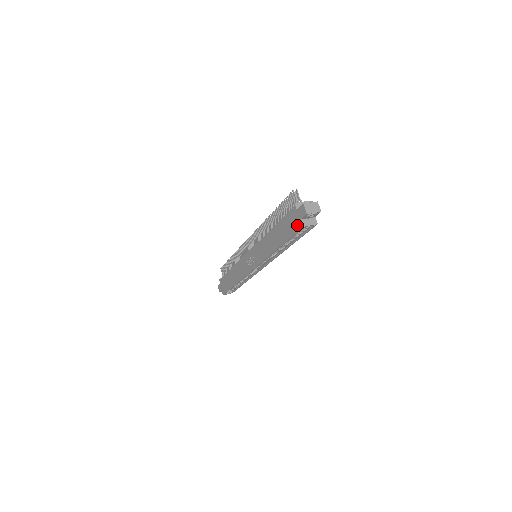
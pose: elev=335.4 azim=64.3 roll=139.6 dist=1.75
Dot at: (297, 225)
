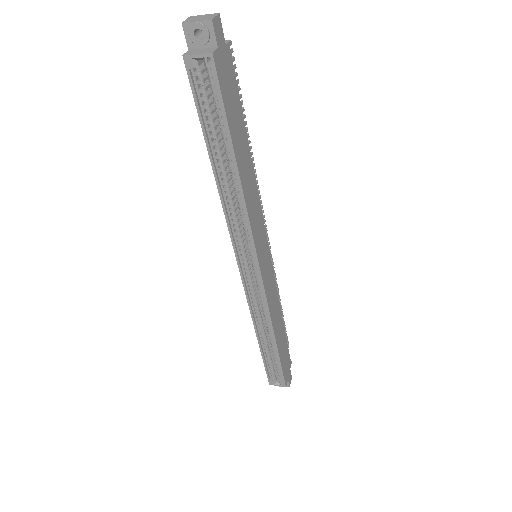
Dot at: (192, 72)
